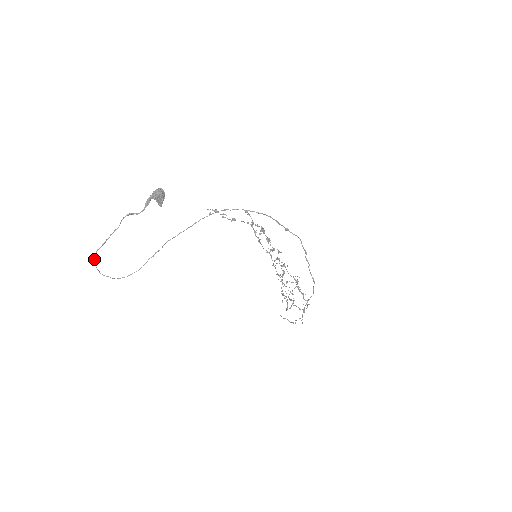
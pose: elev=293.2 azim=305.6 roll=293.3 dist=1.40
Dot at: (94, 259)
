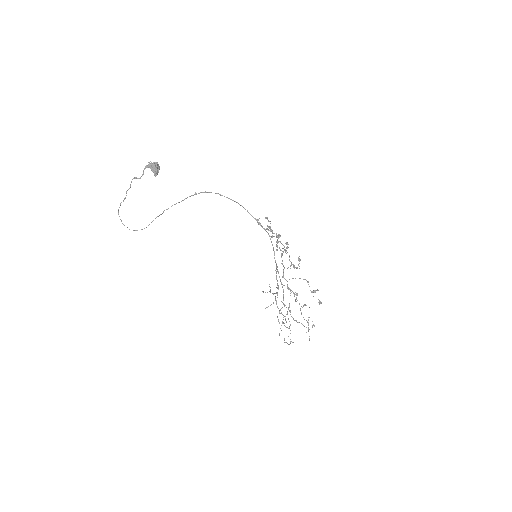
Dot at: (118, 209)
